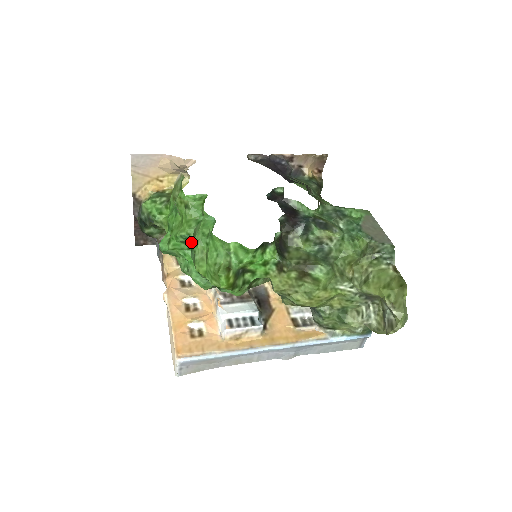
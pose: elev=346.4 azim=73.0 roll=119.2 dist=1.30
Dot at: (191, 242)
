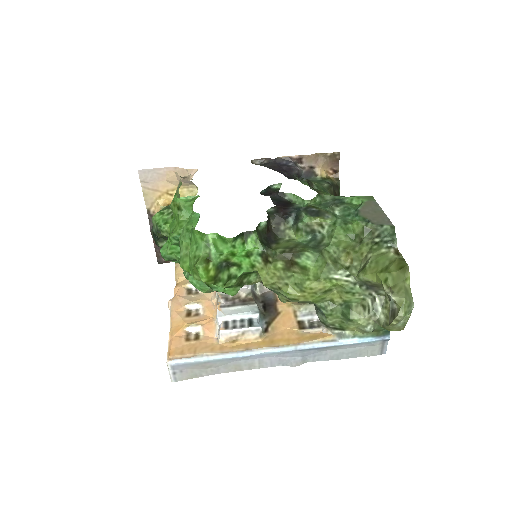
Dot at: occluded
